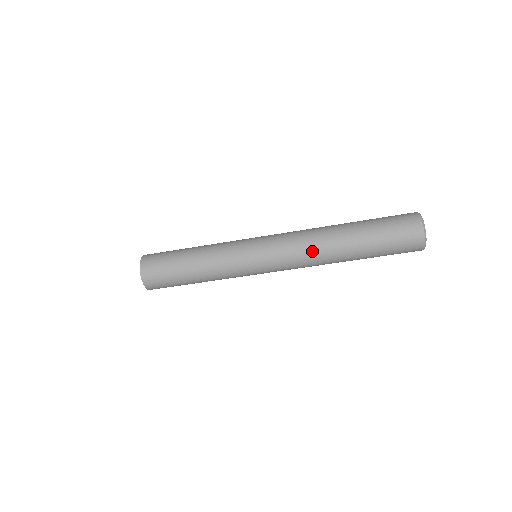
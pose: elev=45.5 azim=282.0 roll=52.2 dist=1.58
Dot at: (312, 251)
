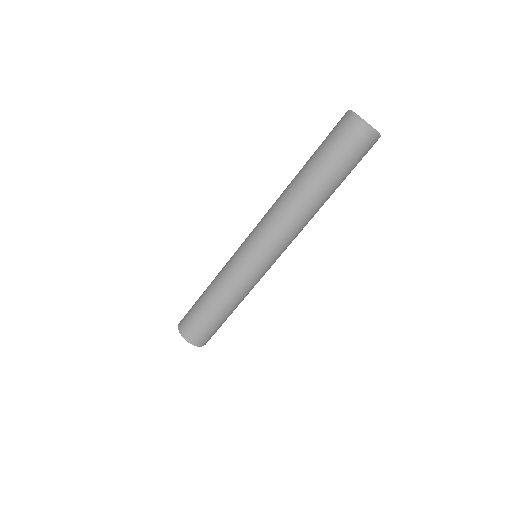
Dot at: (286, 215)
